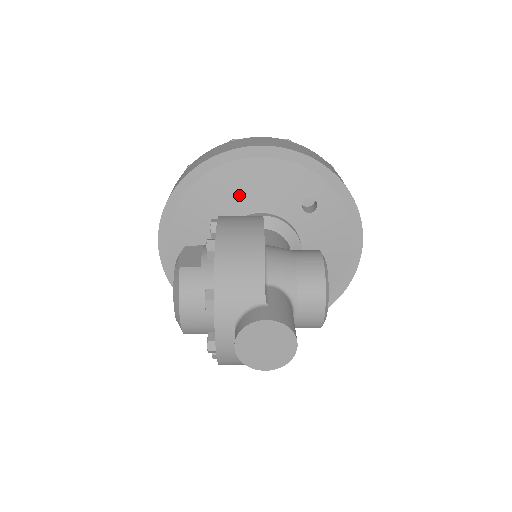
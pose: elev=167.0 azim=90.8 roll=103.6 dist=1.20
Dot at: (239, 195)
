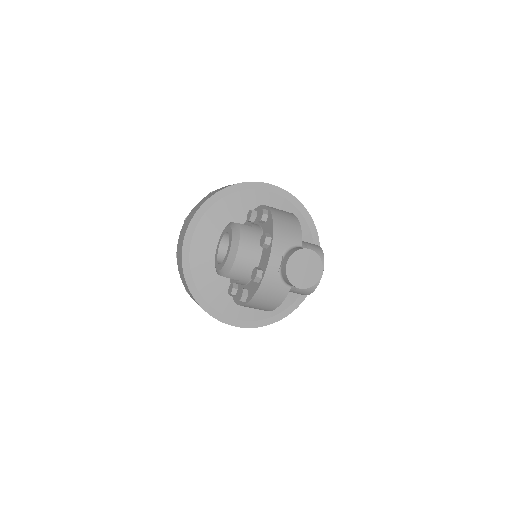
Dot at: occluded
